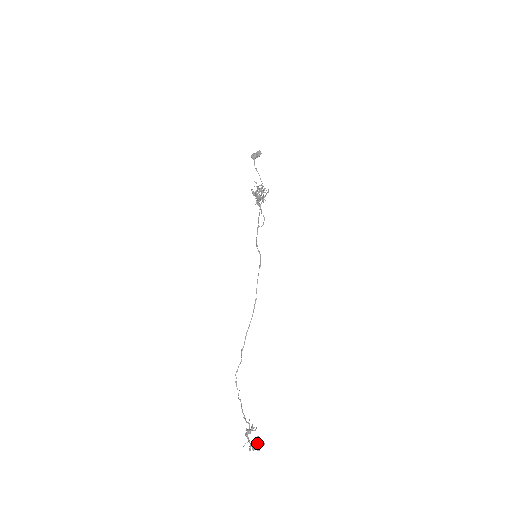
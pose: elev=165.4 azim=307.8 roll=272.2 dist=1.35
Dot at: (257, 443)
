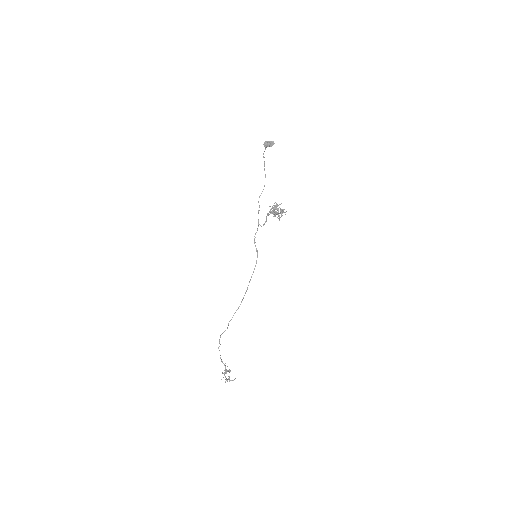
Dot at: occluded
